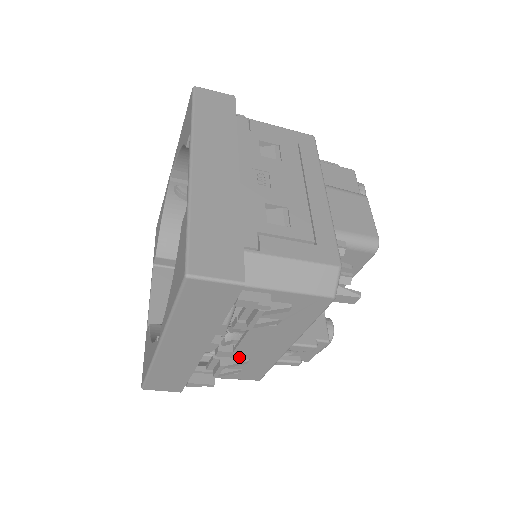
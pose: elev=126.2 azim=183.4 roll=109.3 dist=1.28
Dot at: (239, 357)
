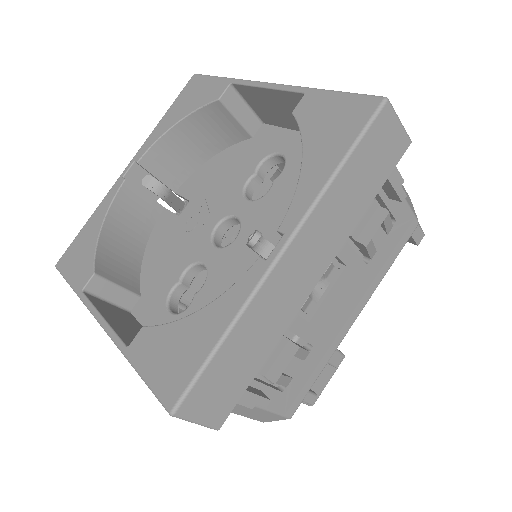
Dot at: (306, 339)
